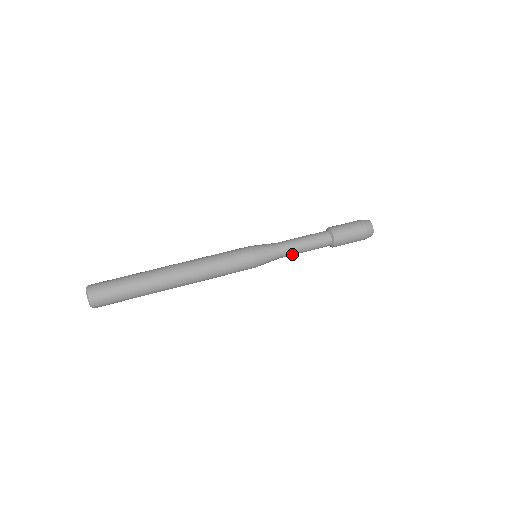
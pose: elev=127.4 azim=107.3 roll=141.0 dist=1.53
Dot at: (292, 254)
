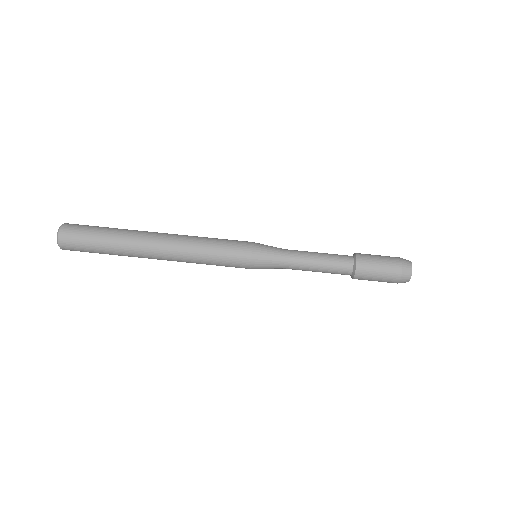
Dot at: occluded
